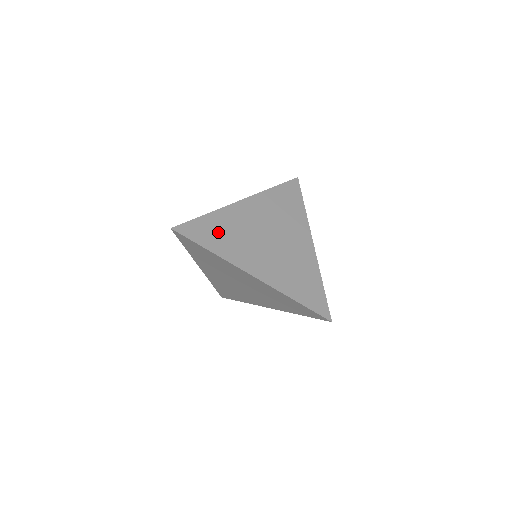
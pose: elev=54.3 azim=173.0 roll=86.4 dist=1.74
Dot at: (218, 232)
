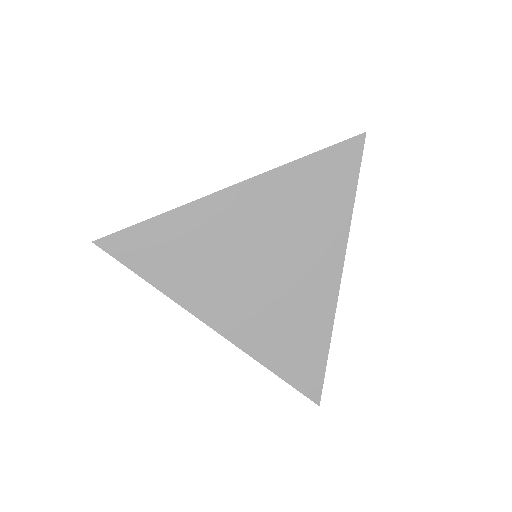
Dot at: (171, 250)
